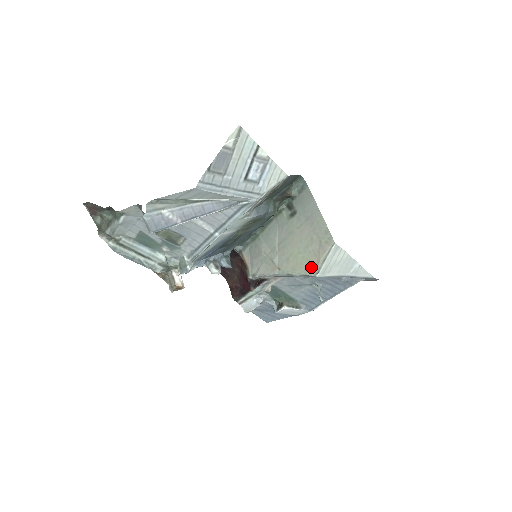
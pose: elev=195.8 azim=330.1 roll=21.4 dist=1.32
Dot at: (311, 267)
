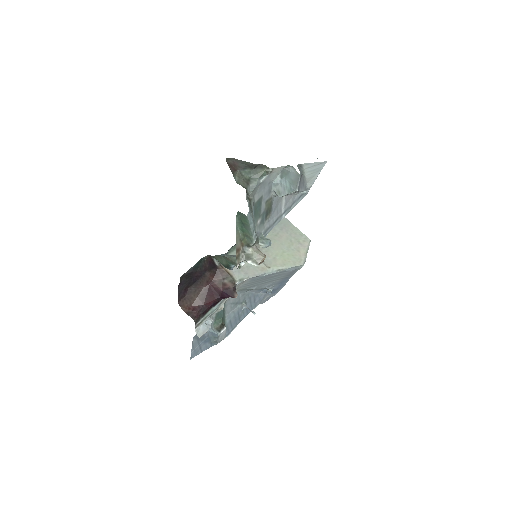
Dot at: (298, 259)
